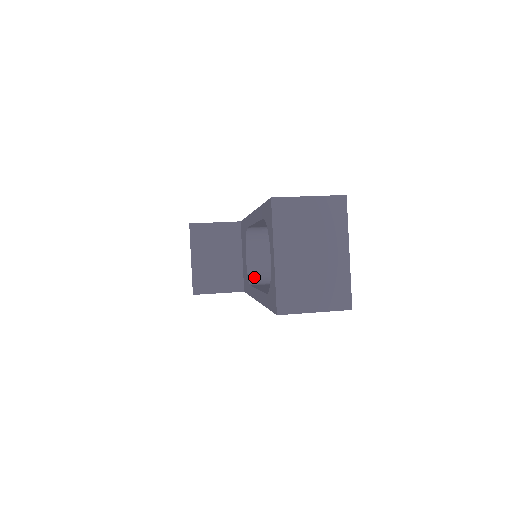
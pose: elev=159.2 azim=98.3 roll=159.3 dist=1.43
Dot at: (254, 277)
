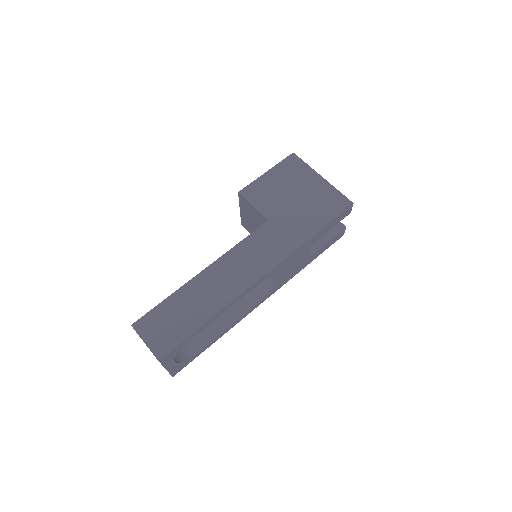
Dot at: occluded
